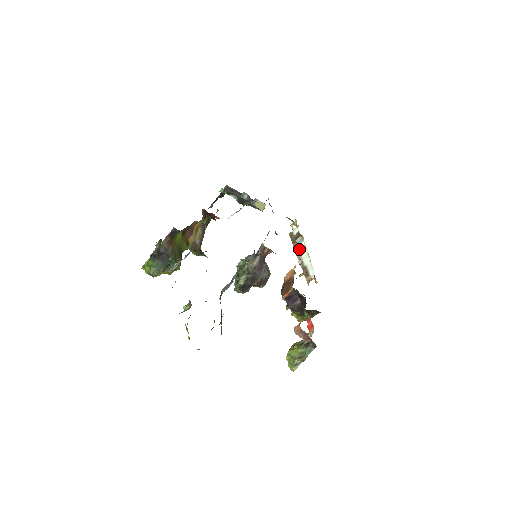
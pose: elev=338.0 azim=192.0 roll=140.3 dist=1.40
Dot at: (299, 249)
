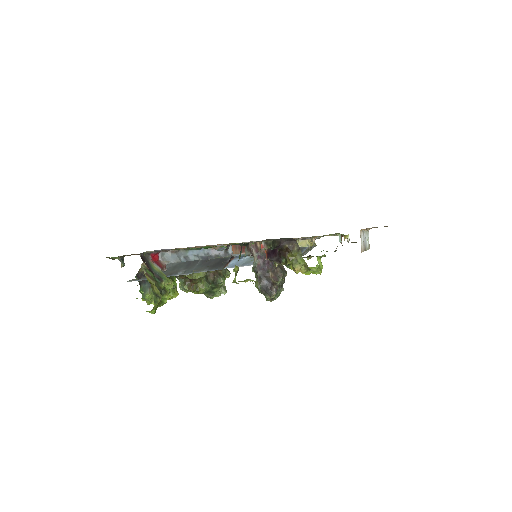
Dot at: occluded
